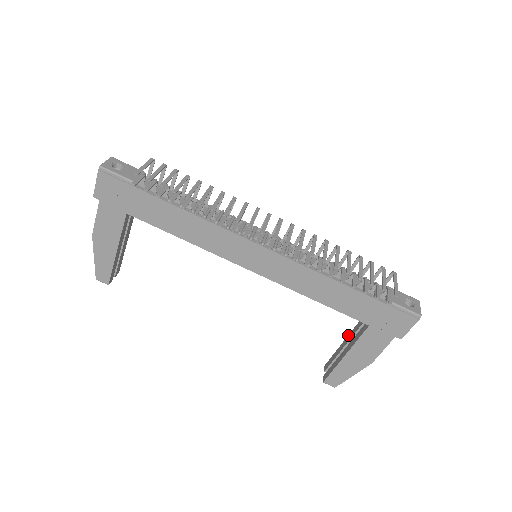
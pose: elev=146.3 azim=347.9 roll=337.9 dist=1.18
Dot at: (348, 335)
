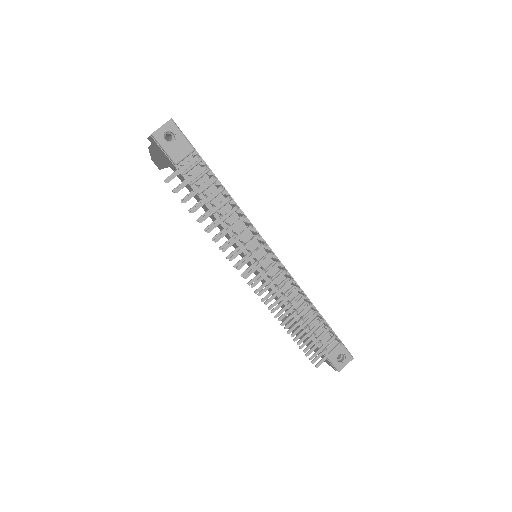
Dot at: occluded
